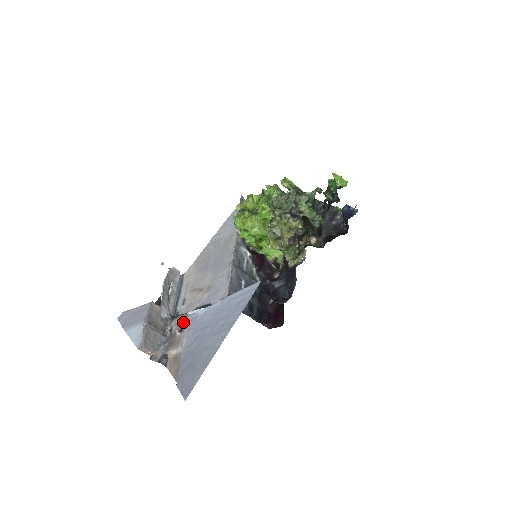
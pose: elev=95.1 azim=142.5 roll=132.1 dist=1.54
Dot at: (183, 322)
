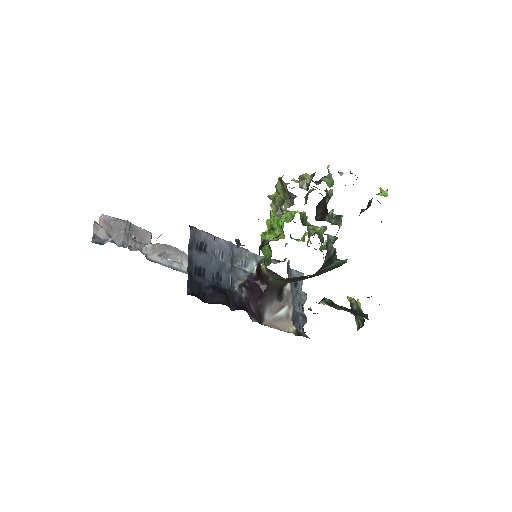
Dot at: occluded
